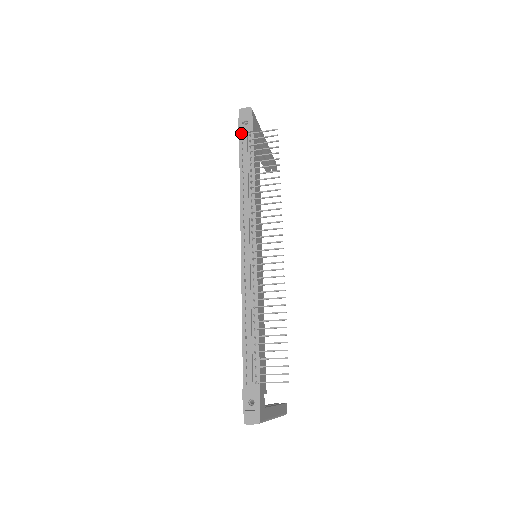
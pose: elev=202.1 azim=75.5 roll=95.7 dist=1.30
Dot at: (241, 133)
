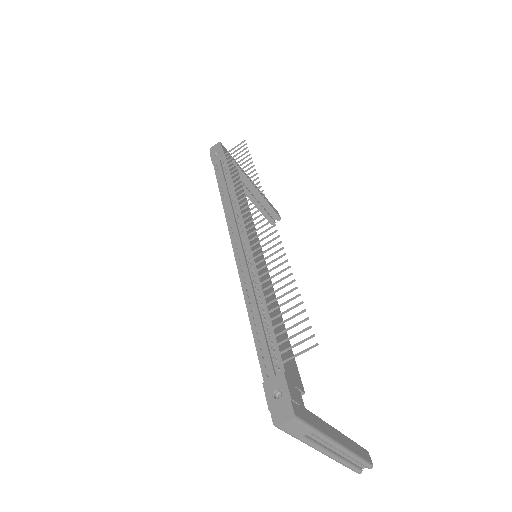
Dot at: (214, 162)
